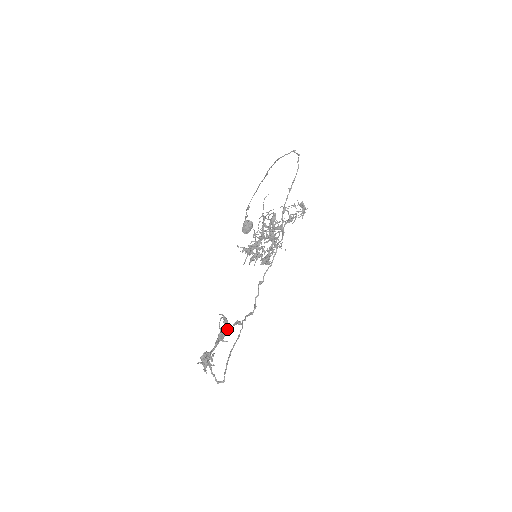
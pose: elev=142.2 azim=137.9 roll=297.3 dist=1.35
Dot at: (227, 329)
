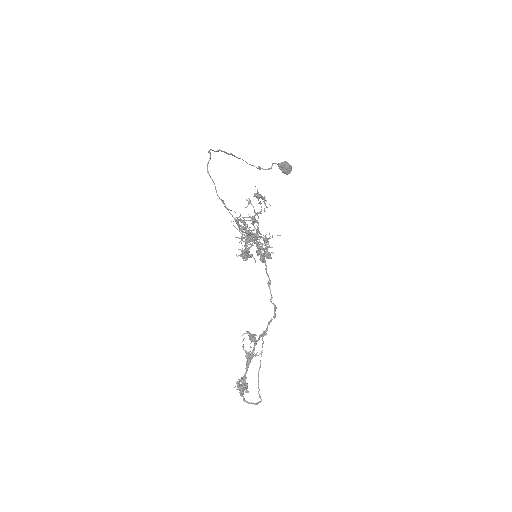
Dot at: (253, 347)
